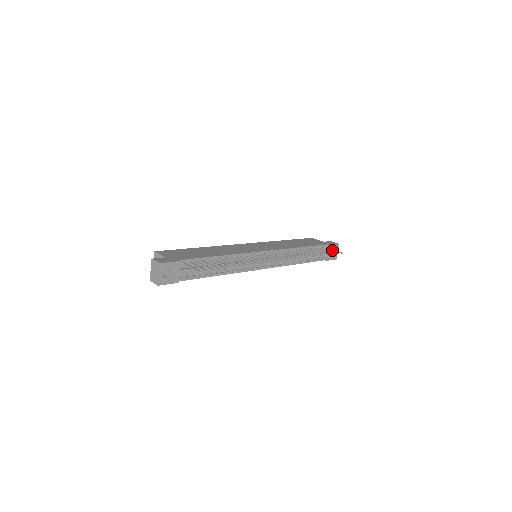
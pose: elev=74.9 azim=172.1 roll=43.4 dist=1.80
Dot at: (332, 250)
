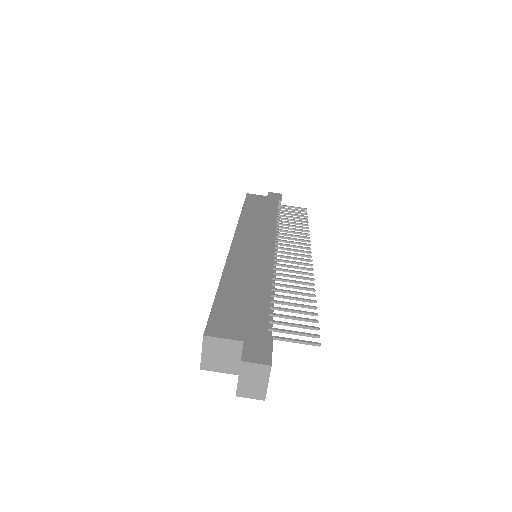
Dot at: (291, 207)
